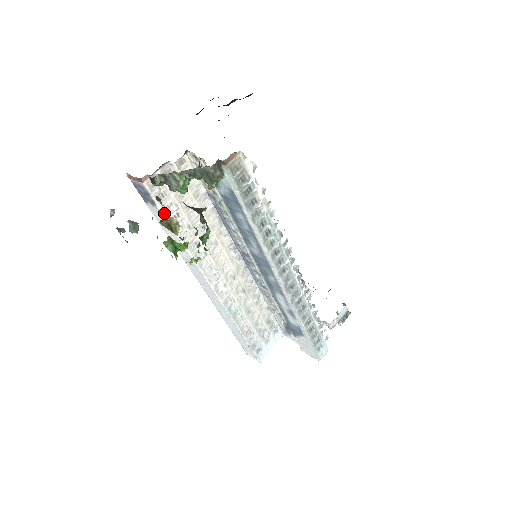
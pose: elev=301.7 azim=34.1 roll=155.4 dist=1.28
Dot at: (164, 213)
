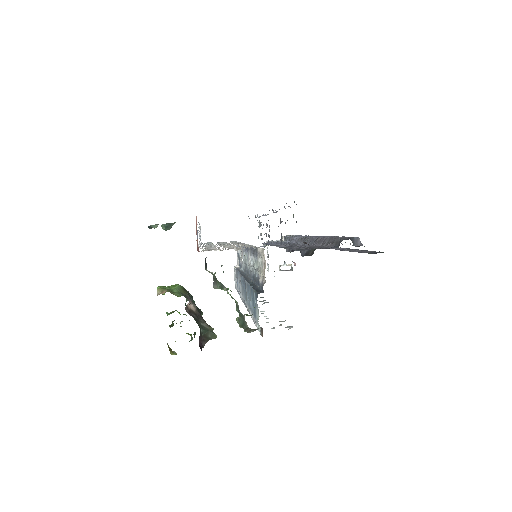
Dot at: occluded
